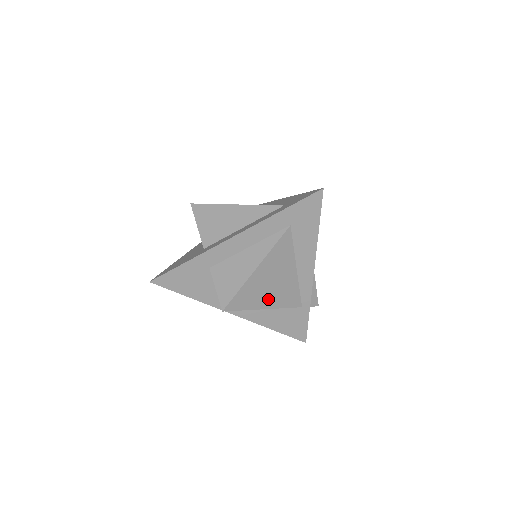
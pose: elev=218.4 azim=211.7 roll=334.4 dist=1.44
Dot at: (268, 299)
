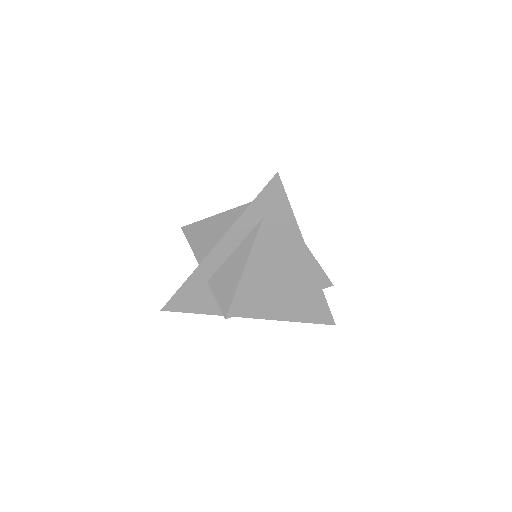
Dot at: (271, 294)
